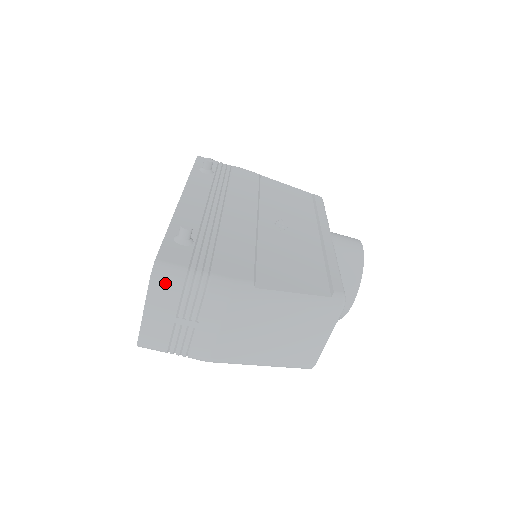
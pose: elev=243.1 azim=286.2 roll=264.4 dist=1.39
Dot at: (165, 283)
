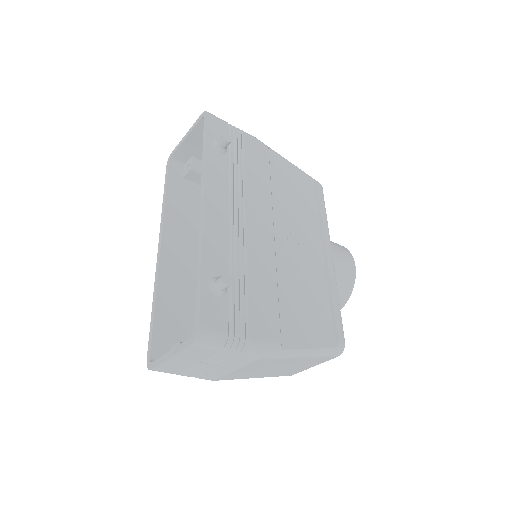
Dot at: (205, 348)
